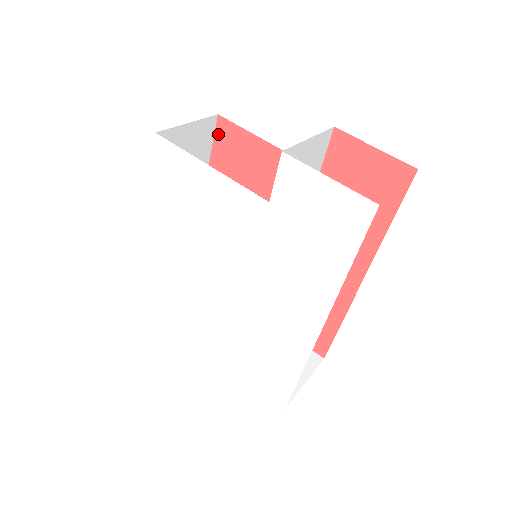
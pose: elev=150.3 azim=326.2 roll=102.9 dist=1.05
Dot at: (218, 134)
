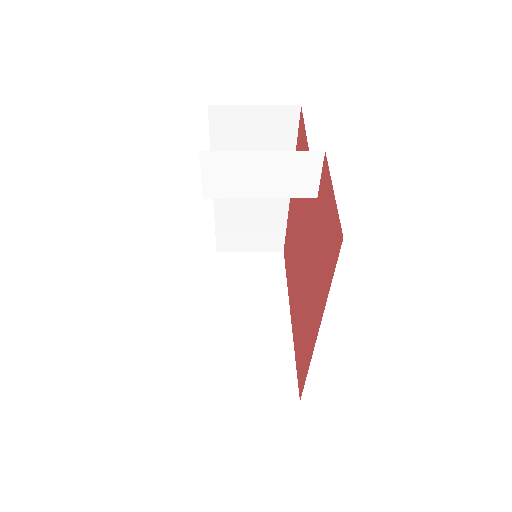
Dot at: (299, 126)
